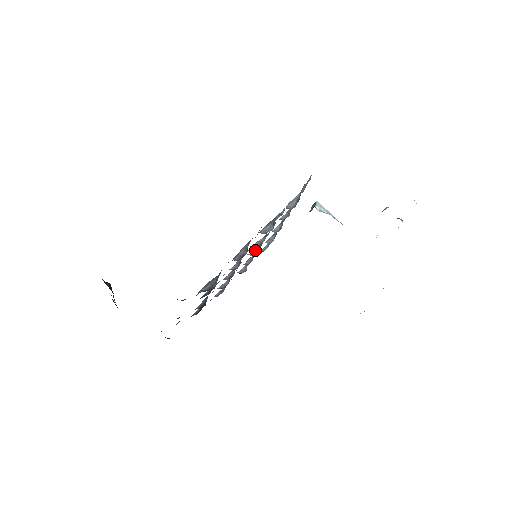
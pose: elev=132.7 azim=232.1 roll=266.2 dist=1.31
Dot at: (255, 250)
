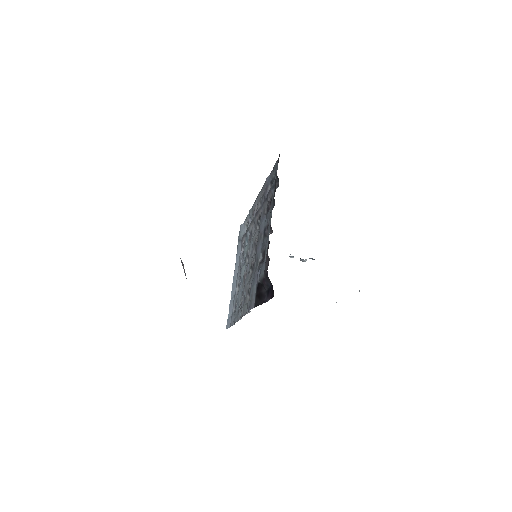
Dot at: occluded
